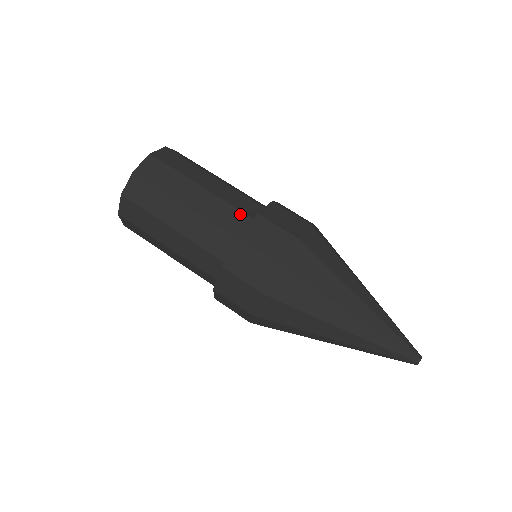
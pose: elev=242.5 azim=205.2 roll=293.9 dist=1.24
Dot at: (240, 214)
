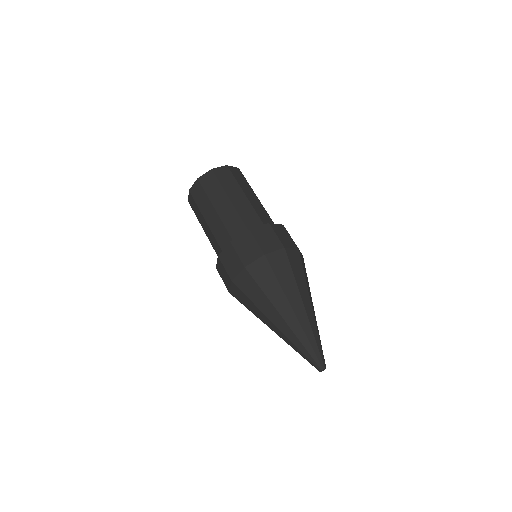
Dot at: (271, 221)
